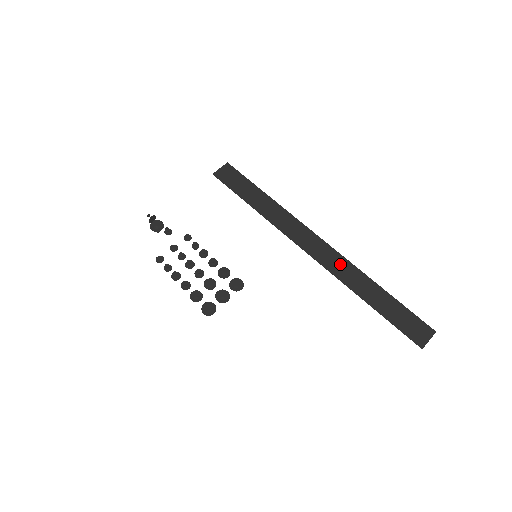
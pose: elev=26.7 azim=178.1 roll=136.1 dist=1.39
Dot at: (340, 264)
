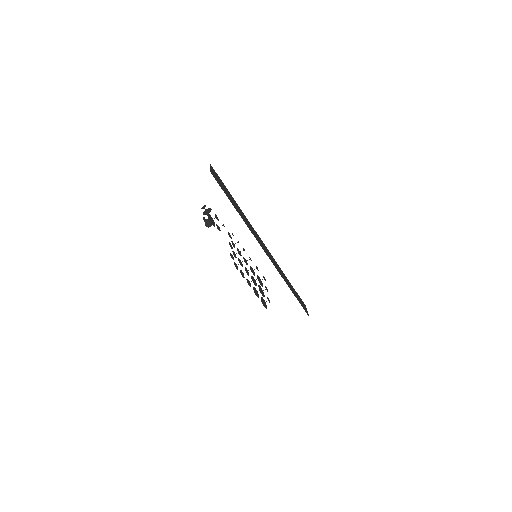
Dot at: (276, 264)
